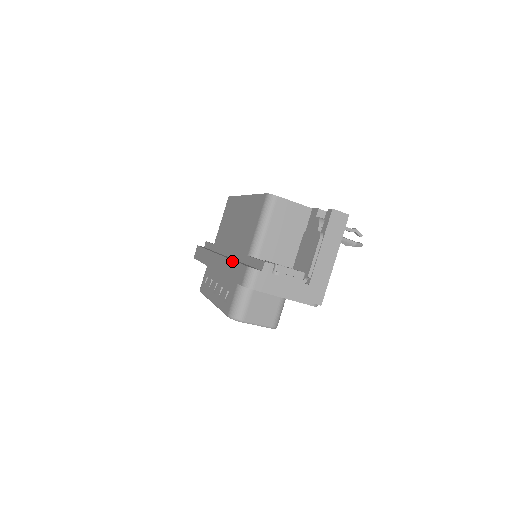
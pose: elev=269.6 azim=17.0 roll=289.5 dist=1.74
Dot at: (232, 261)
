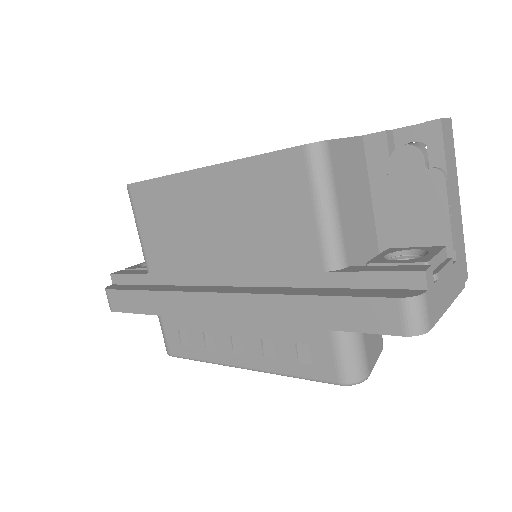
Dot at: (307, 297)
